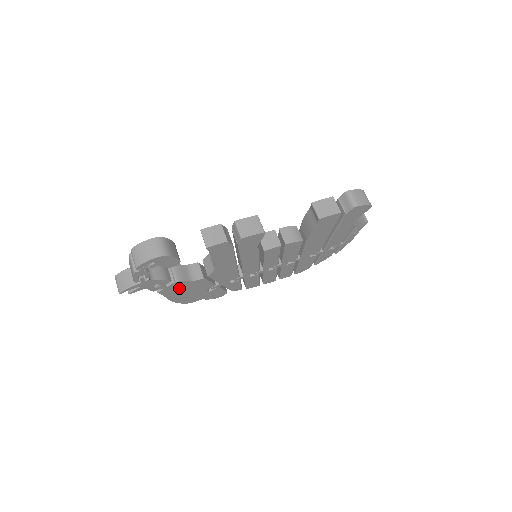
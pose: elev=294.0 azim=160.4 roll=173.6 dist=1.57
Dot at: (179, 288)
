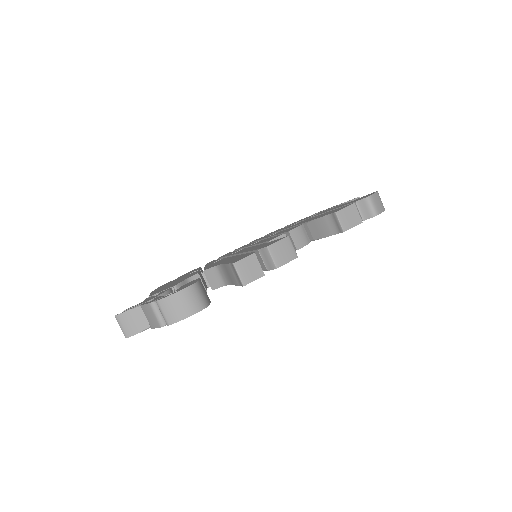
Dot at: occluded
